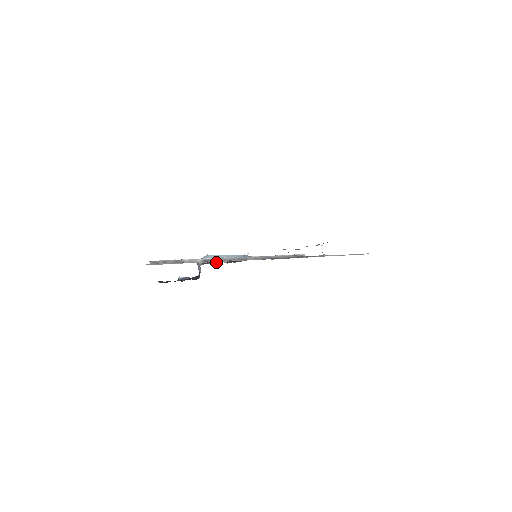
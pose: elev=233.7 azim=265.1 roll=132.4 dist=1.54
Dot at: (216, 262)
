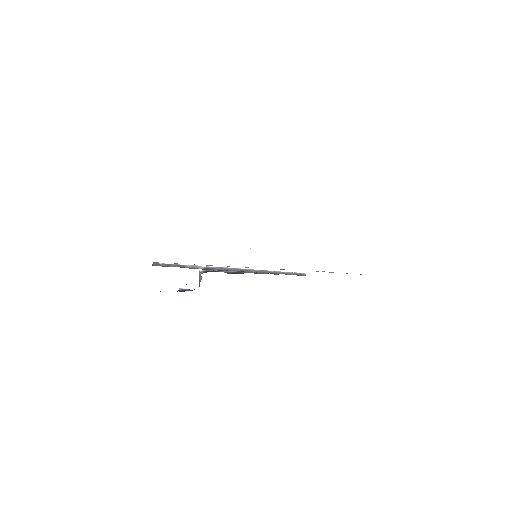
Dot at: occluded
